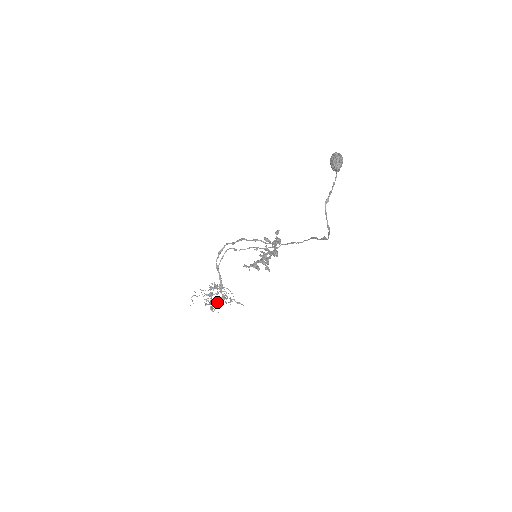
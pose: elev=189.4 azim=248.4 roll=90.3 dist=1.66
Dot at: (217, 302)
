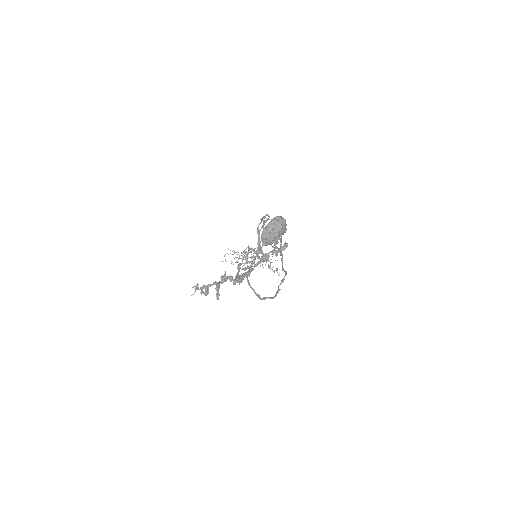
Dot at: occluded
